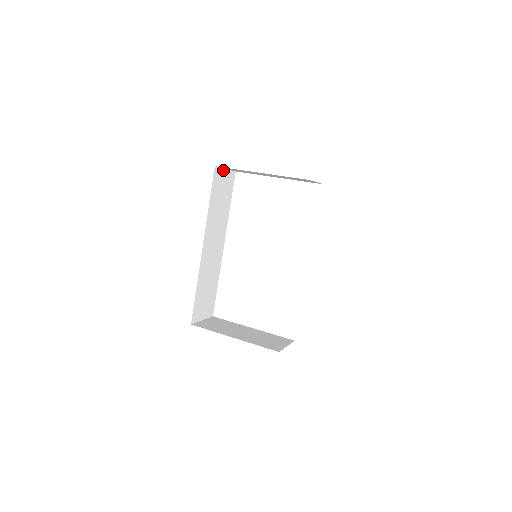
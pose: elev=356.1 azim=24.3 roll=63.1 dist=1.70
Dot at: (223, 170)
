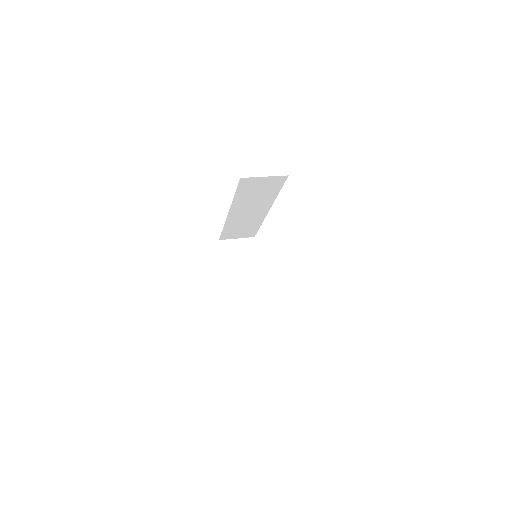
Dot at: (260, 177)
